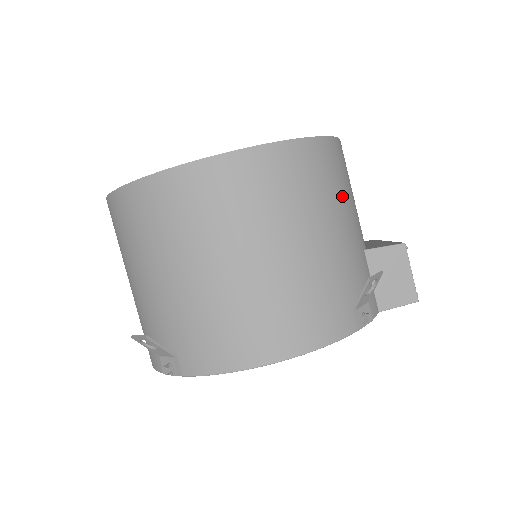
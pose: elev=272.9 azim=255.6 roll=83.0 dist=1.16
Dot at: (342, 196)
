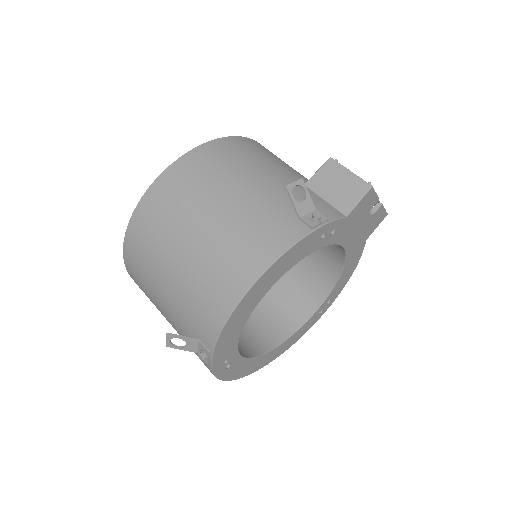
Dot at: (254, 161)
